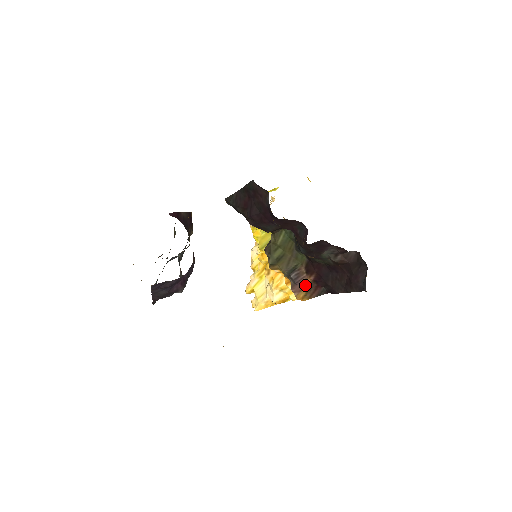
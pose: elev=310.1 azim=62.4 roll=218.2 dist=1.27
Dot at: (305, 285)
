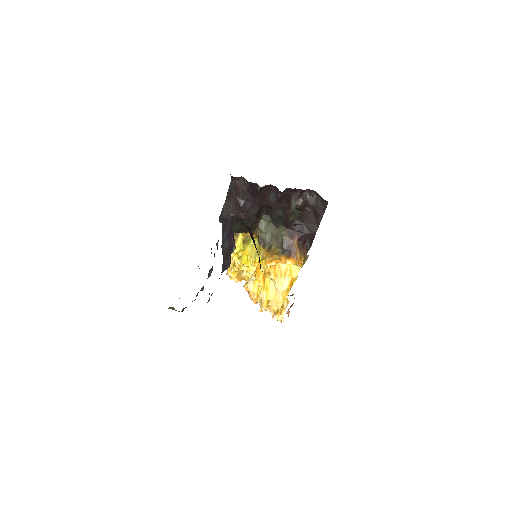
Dot at: (296, 247)
